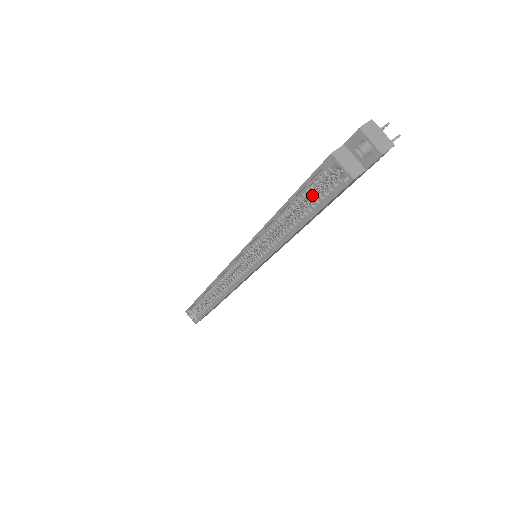
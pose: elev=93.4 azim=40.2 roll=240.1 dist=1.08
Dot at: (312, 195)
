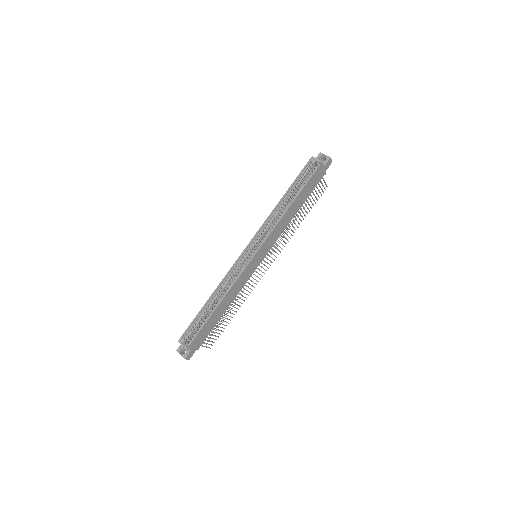
Dot at: (301, 183)
